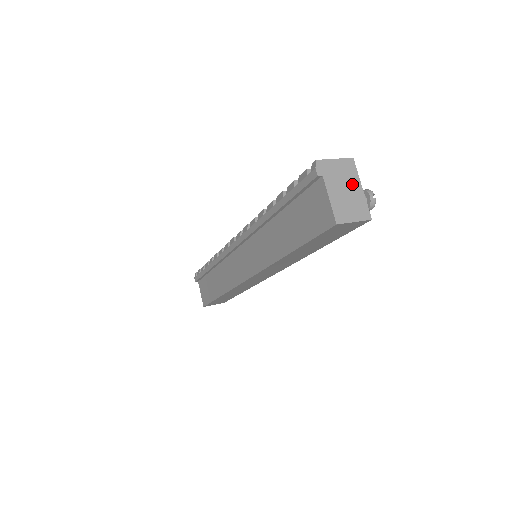
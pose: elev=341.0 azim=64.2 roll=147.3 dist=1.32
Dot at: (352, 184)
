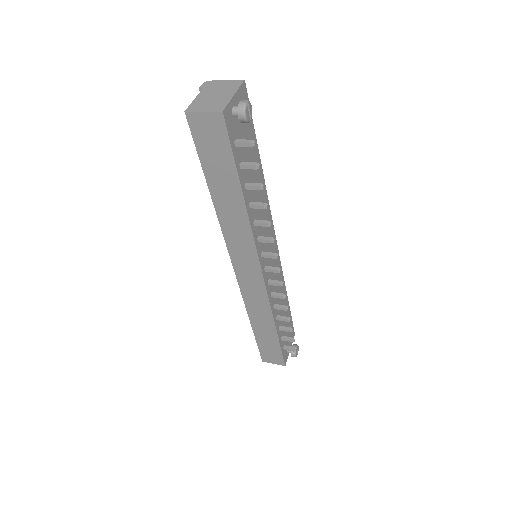
Dot at: (226, 92)
